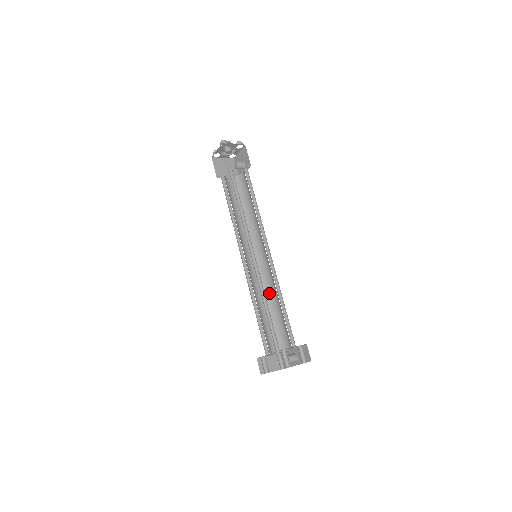
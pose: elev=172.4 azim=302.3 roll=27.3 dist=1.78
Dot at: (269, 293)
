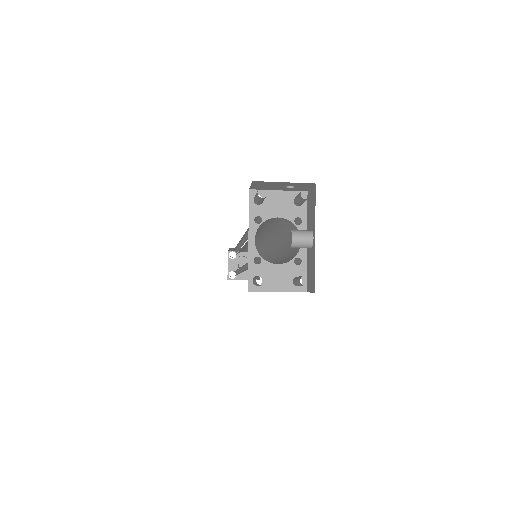
Dot at: (276, 263)
